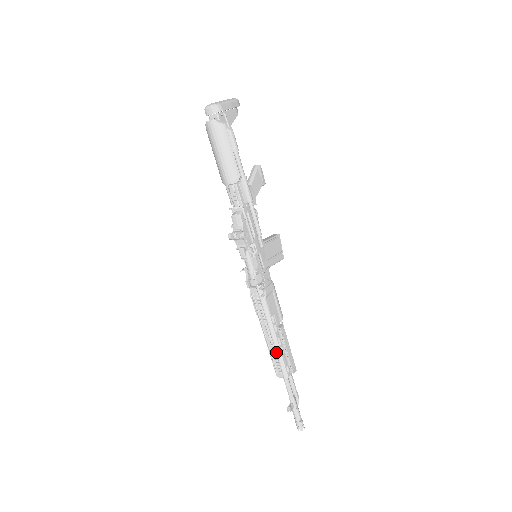
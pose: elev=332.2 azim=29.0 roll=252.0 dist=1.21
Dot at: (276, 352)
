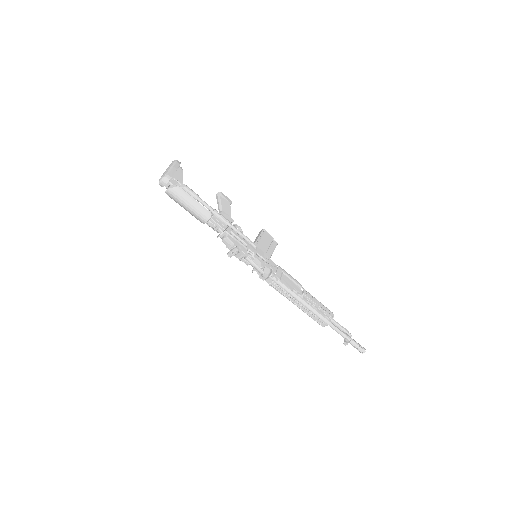
Dot at: (311, 311)
